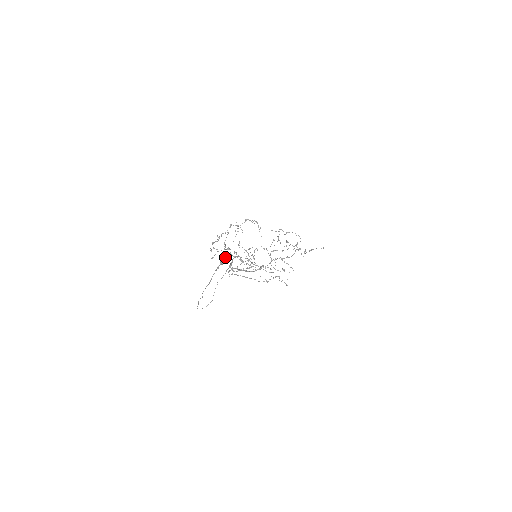
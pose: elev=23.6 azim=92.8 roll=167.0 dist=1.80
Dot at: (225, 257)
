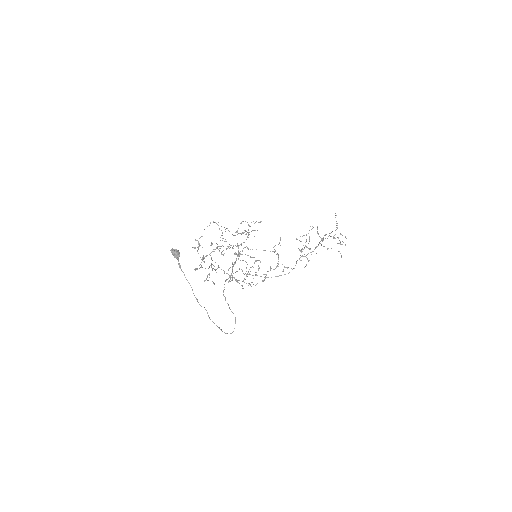
Dot at: (173, 249)
